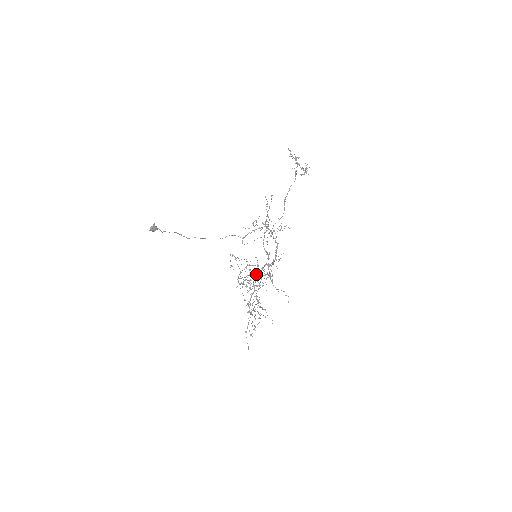
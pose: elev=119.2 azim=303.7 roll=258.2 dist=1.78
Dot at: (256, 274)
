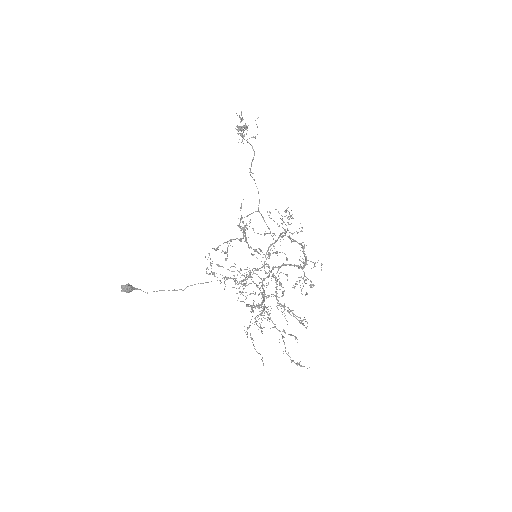
Dot at: occluded
